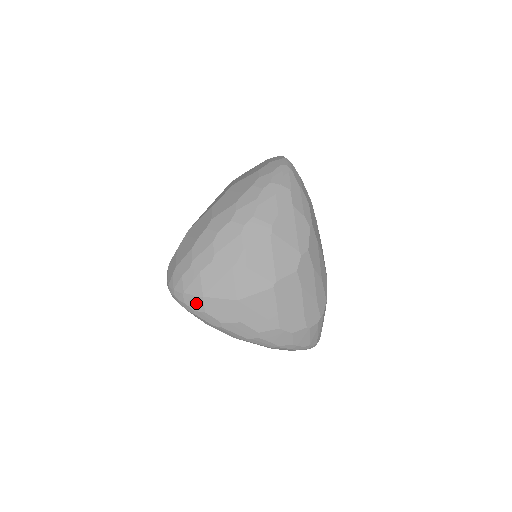
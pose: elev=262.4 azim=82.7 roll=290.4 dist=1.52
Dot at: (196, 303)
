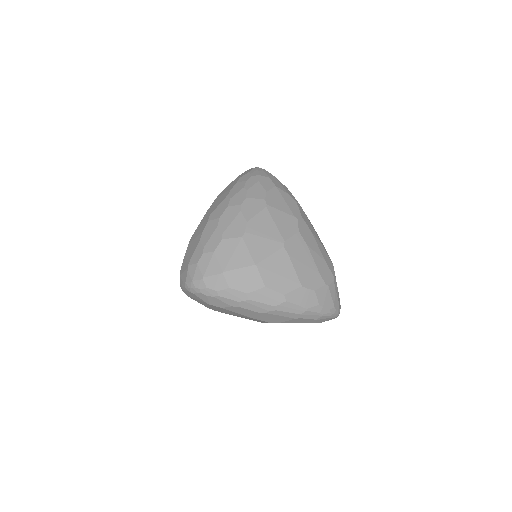
Dot at: (218, 282)
